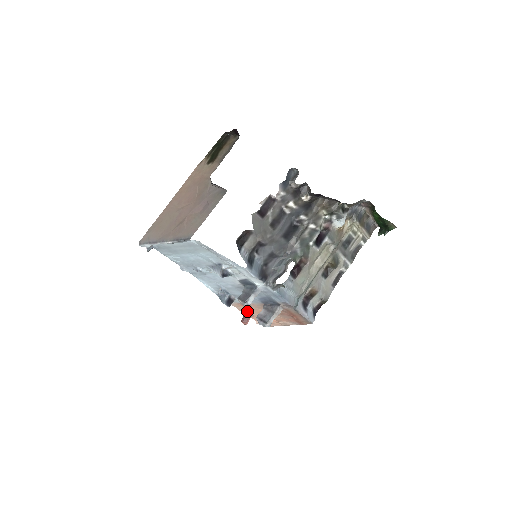
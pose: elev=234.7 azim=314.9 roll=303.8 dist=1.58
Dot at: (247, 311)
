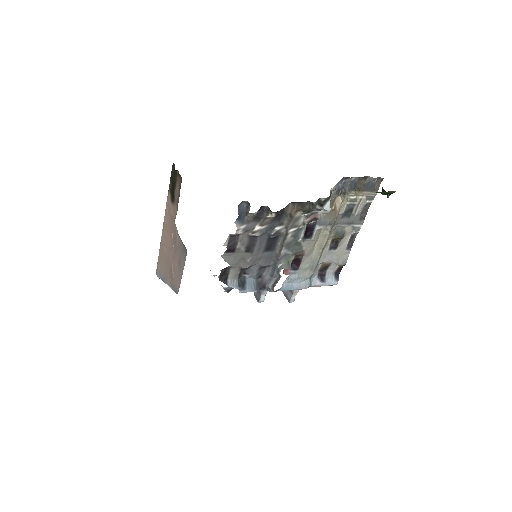
Dot at: occluded
